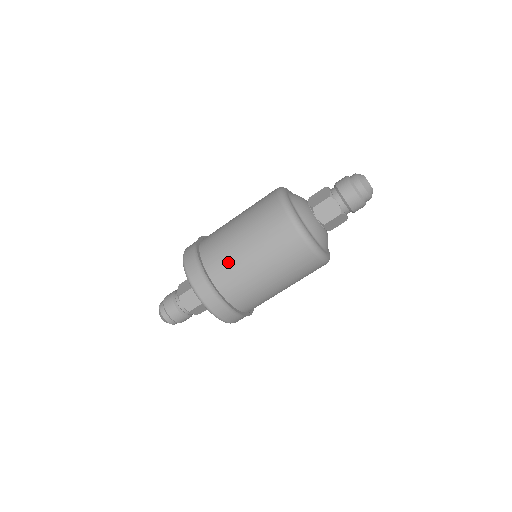
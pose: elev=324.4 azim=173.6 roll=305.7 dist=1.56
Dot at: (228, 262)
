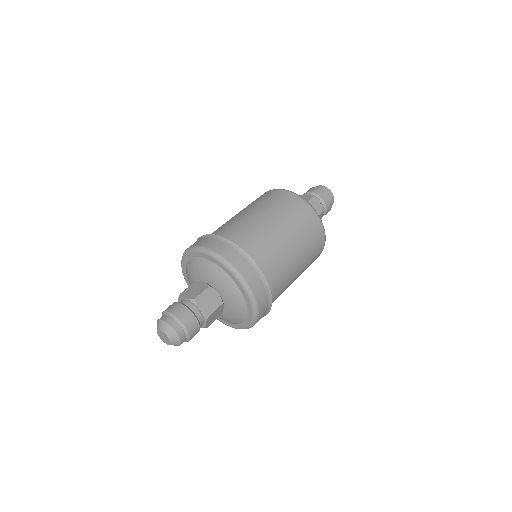
Dot at: (263, 241)
